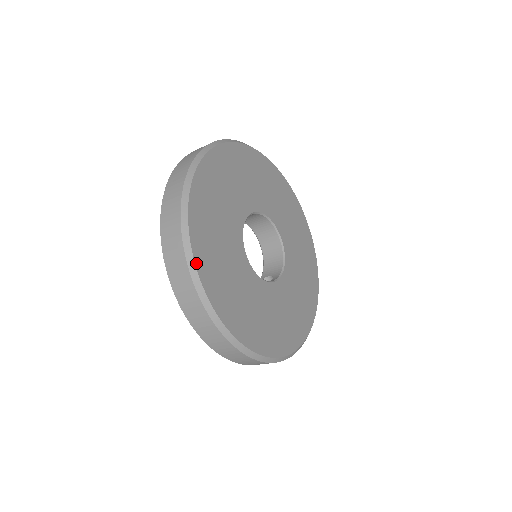
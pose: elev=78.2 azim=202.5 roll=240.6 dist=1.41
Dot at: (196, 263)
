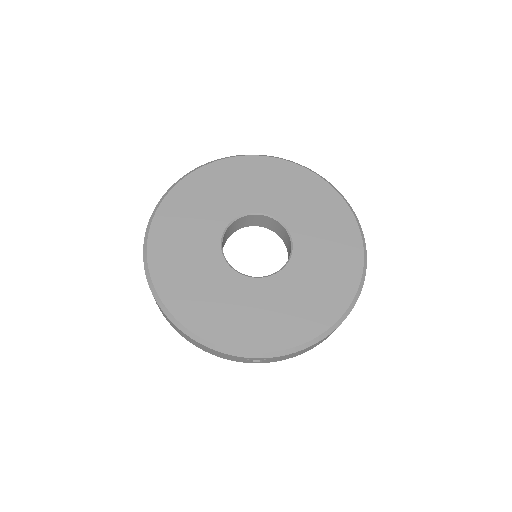
Dot at: (154, 219)
